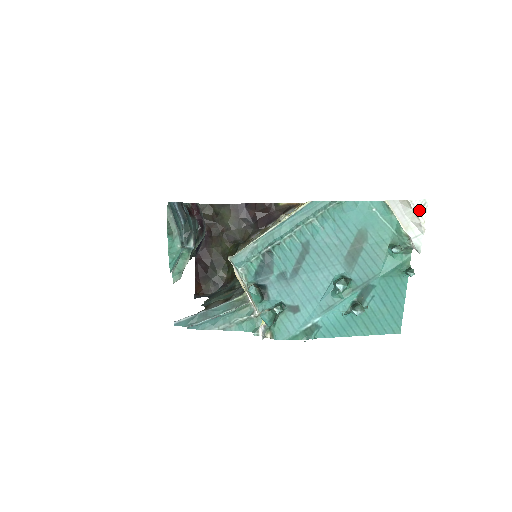
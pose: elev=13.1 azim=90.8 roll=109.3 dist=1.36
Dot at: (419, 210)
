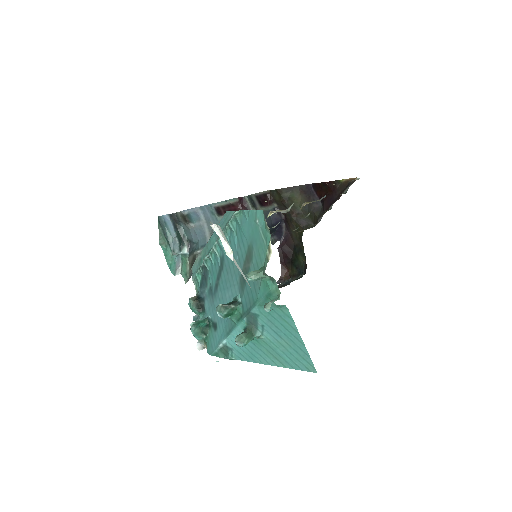
Dot at: (224, 237)
